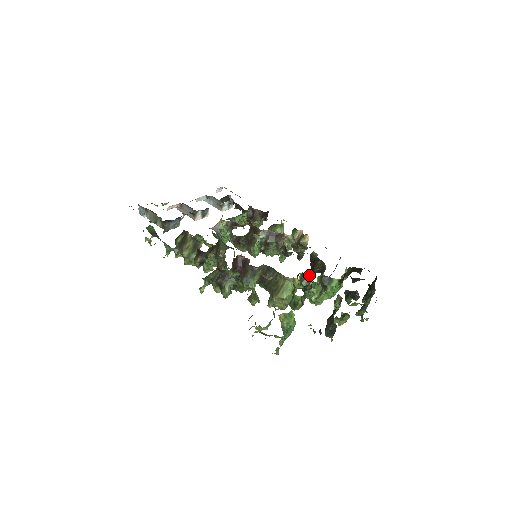
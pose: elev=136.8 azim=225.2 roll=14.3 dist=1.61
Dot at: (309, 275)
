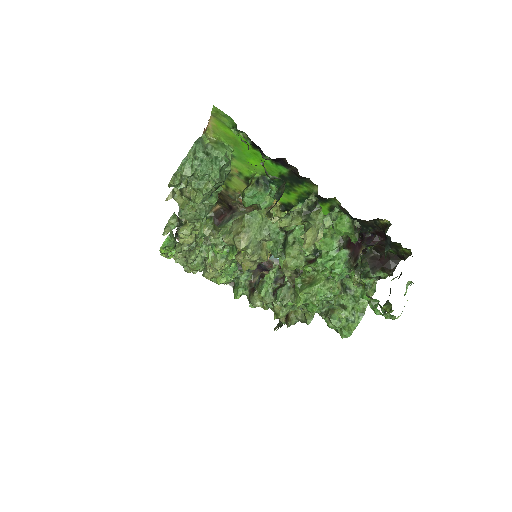
Dot at: occluded
